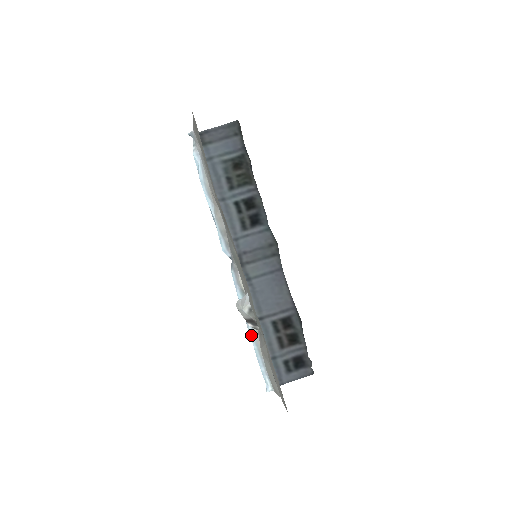
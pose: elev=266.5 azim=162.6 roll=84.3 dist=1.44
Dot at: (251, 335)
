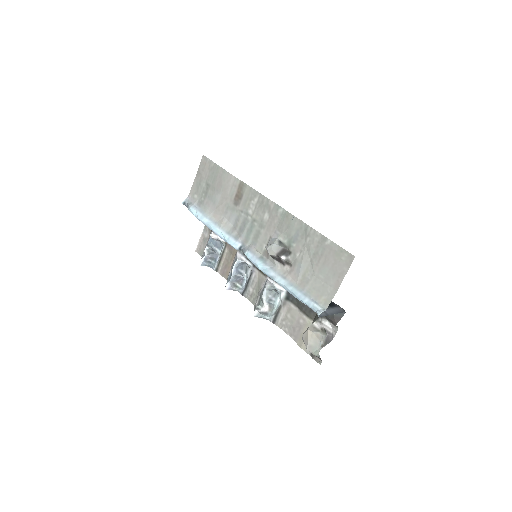
Dot at: (283, 282)
